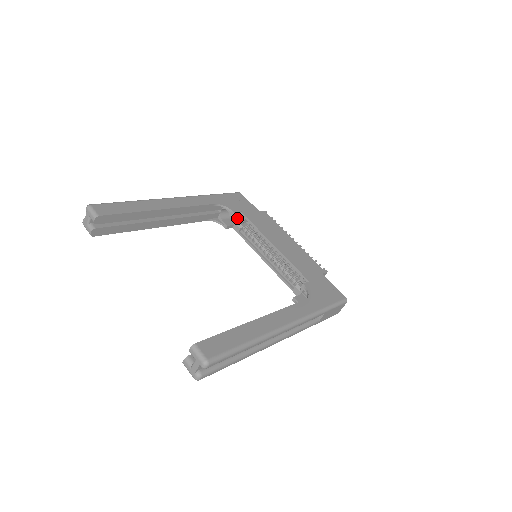
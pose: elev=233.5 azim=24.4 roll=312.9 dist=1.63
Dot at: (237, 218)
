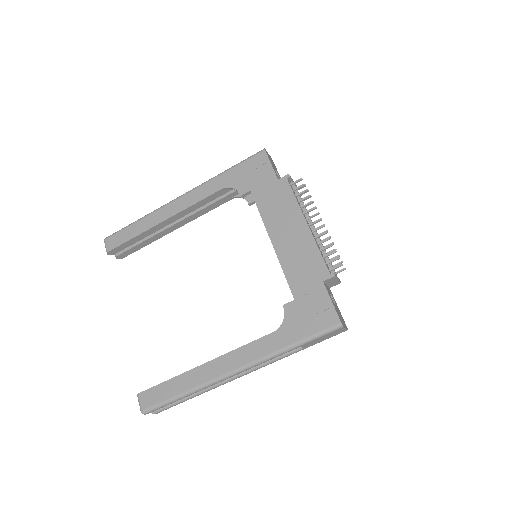
Dot at: occluded
